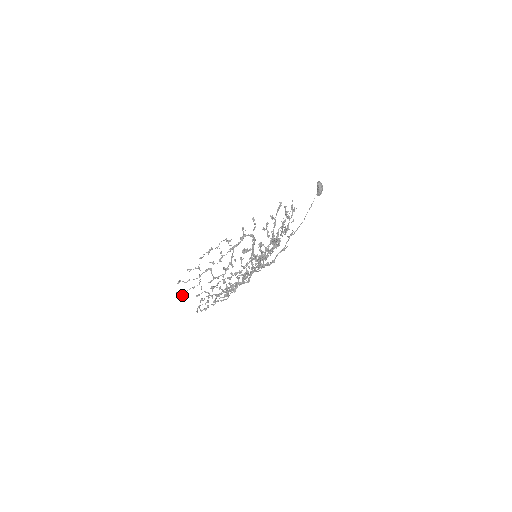
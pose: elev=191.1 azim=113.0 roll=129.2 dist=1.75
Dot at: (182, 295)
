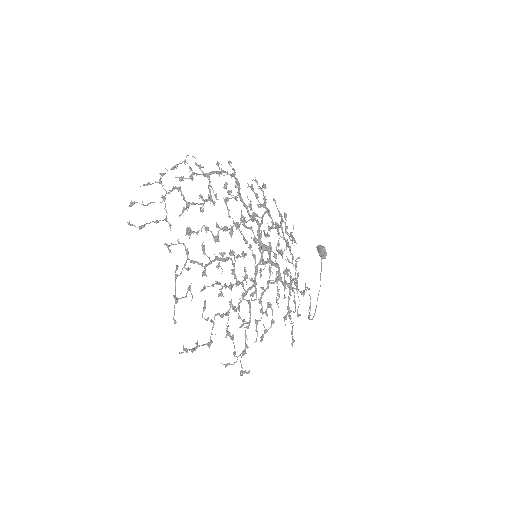
Dot at: occluded
